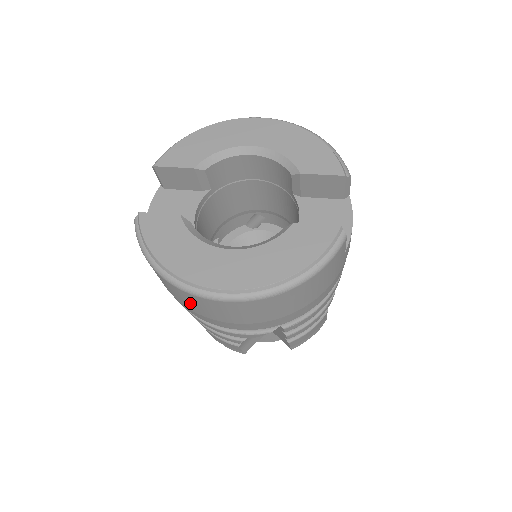
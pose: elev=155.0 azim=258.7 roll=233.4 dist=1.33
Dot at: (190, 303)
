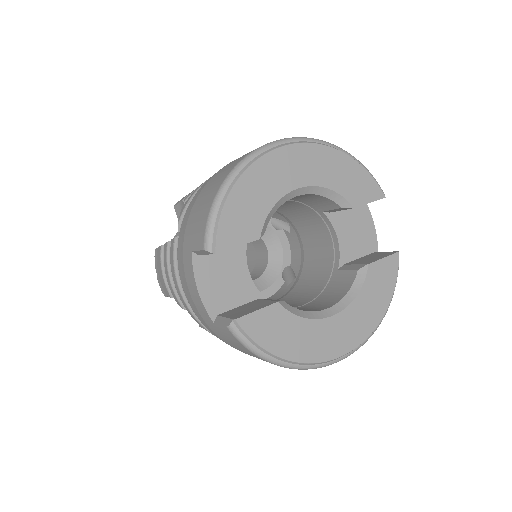
Dot at: occluded
